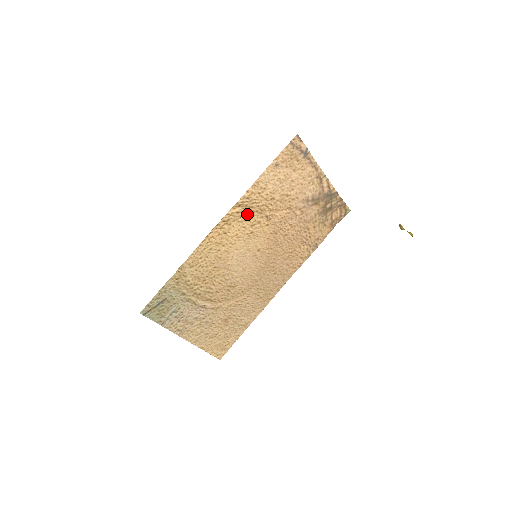
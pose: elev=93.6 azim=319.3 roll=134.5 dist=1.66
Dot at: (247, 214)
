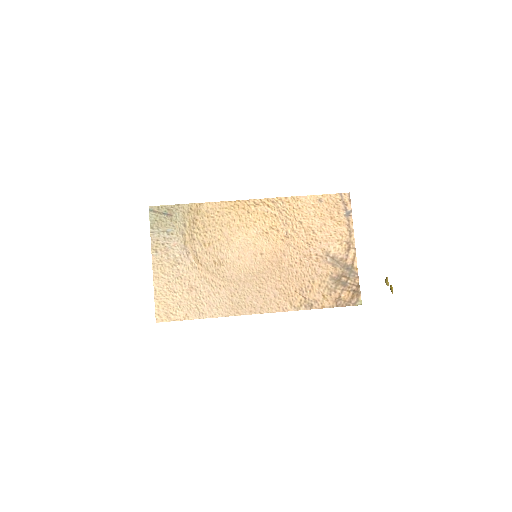
Dot at: (274, 215)
